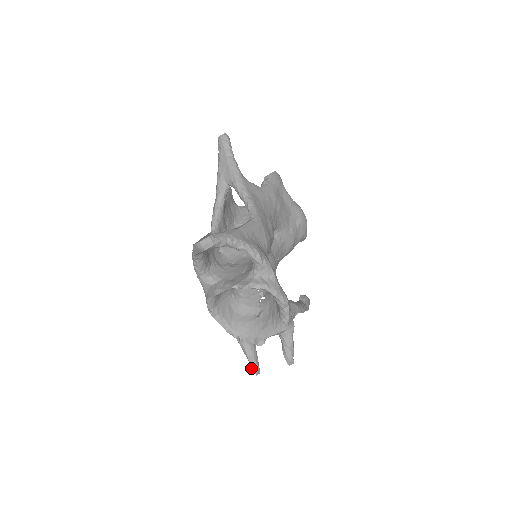
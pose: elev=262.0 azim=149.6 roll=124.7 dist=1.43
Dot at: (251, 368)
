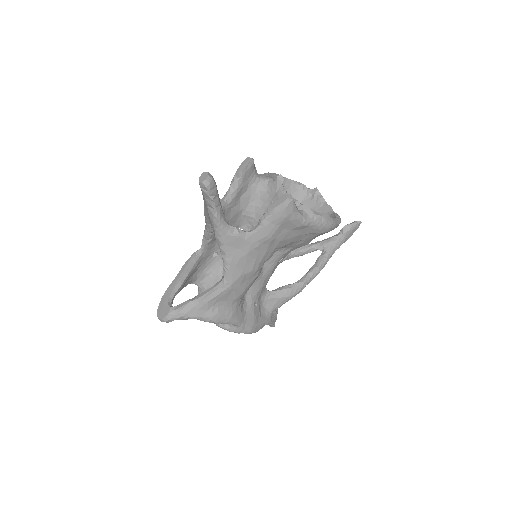
Dot at: occluded
